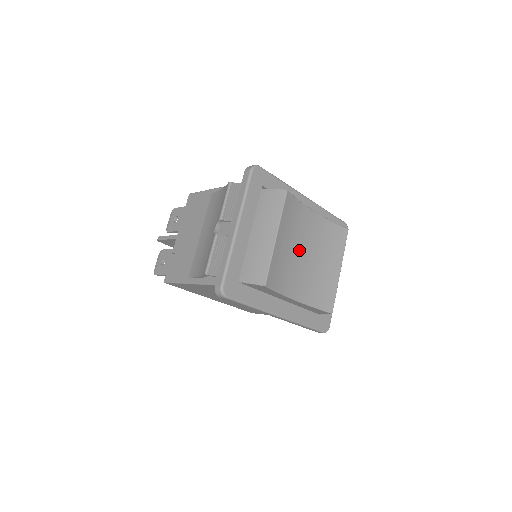
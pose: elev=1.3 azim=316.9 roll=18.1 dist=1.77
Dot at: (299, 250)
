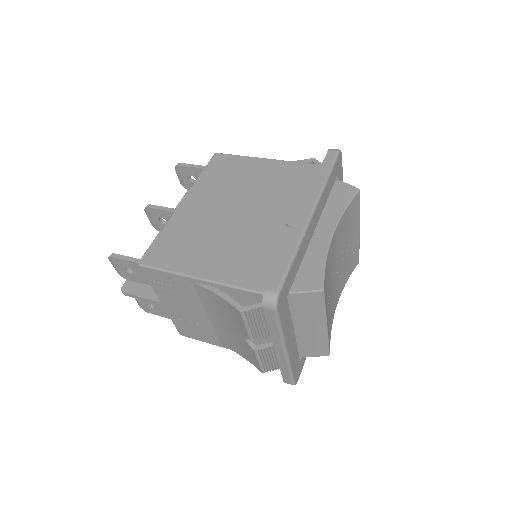
Dot at: (332, 281)
